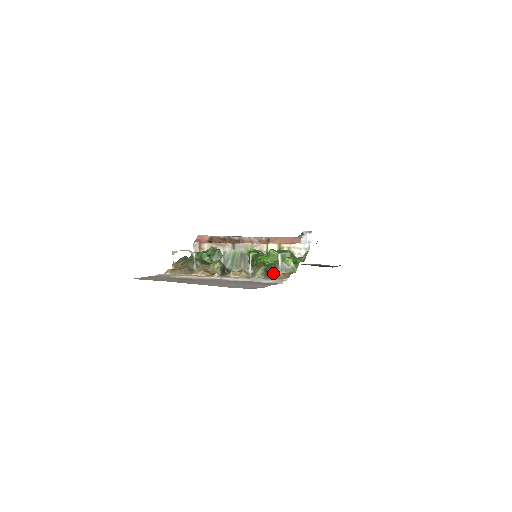
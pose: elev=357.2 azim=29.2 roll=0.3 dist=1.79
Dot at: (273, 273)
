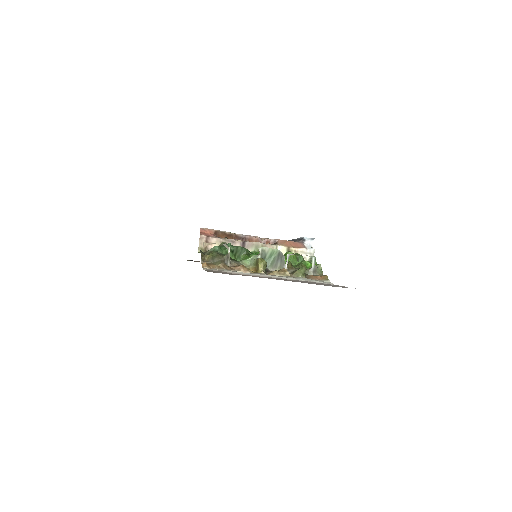
Dot at: (309, 274)
